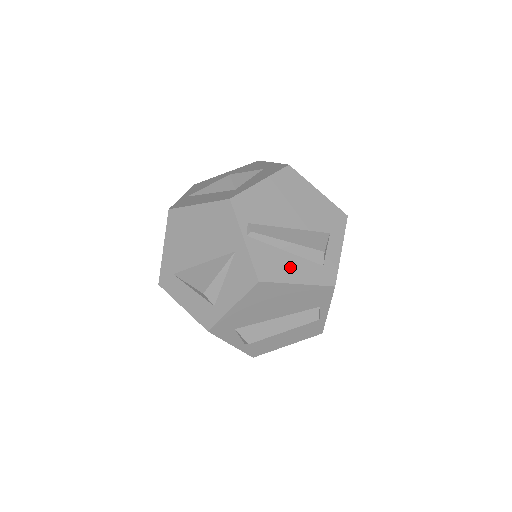
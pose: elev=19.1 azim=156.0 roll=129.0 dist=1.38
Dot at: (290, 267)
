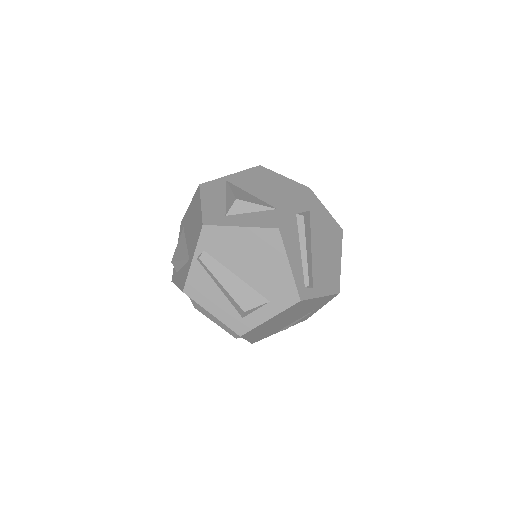
Dot at: (214, 300)
